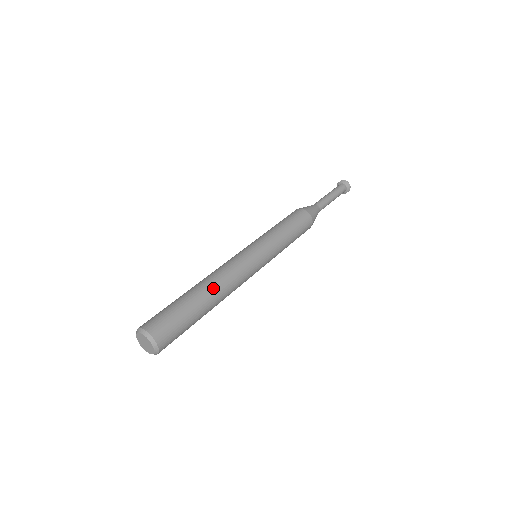
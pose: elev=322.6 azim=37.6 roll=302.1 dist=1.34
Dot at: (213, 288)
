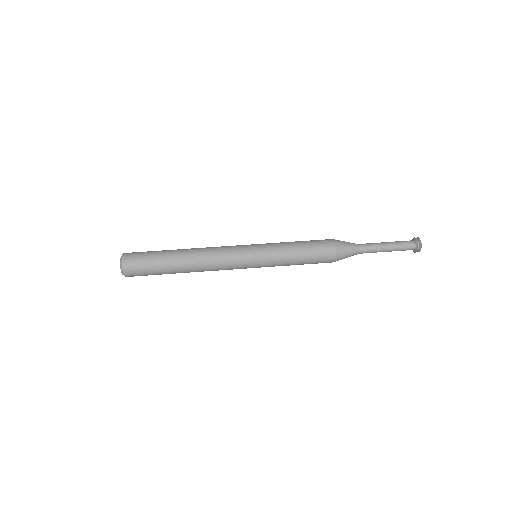
Dot at: (190, 260)
